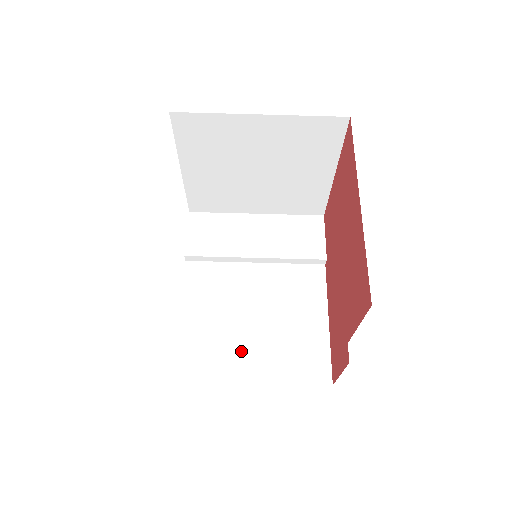
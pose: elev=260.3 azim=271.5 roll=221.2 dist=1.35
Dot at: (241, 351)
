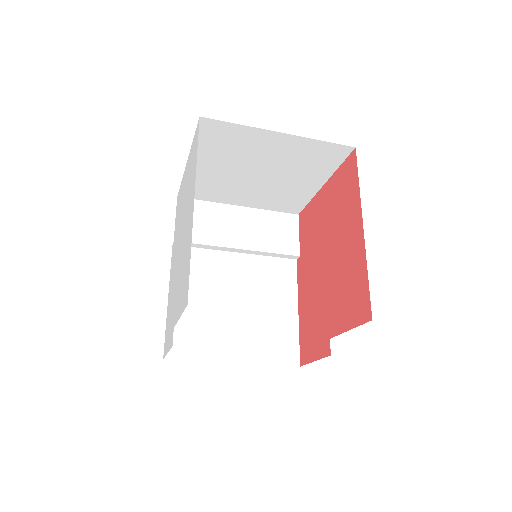
Dot at: (225, 334)
